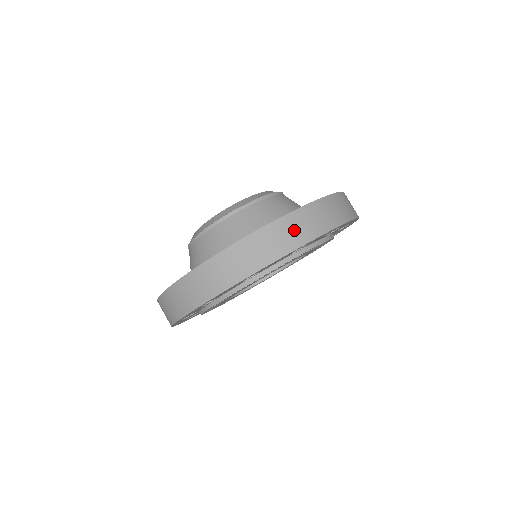
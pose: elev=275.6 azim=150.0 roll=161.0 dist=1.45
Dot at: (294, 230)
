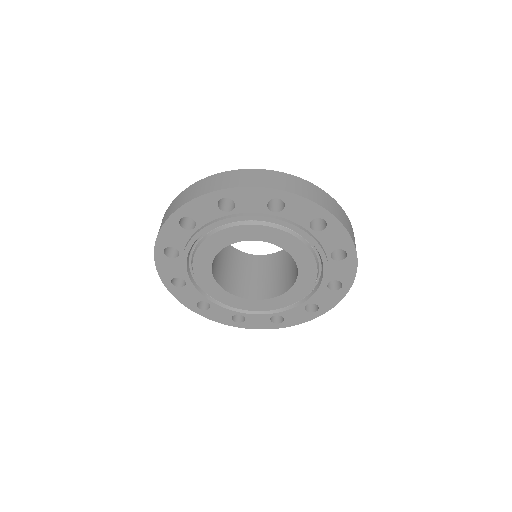
Dot at: (329, 203)
